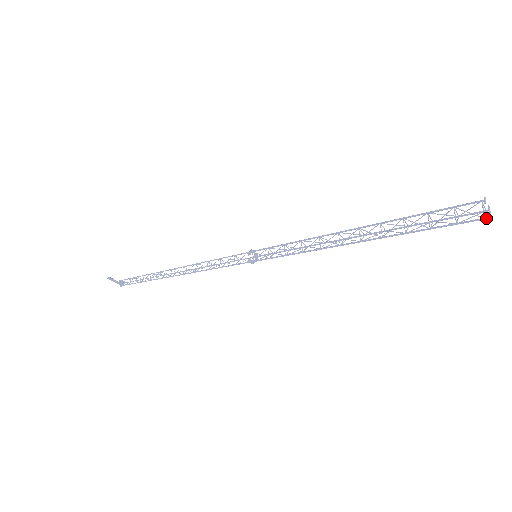
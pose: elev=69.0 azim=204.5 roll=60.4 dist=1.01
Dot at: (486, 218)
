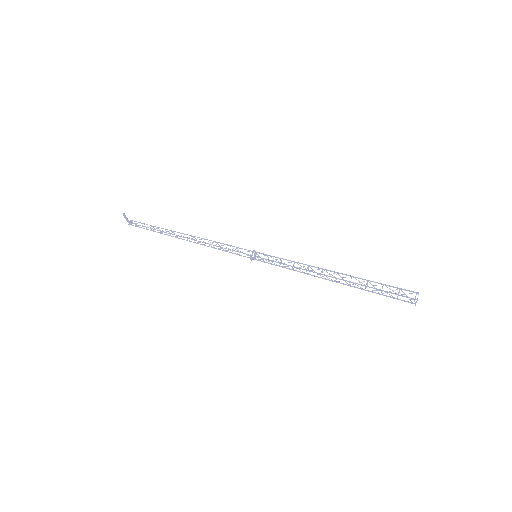
Dot at: (414, 303)
